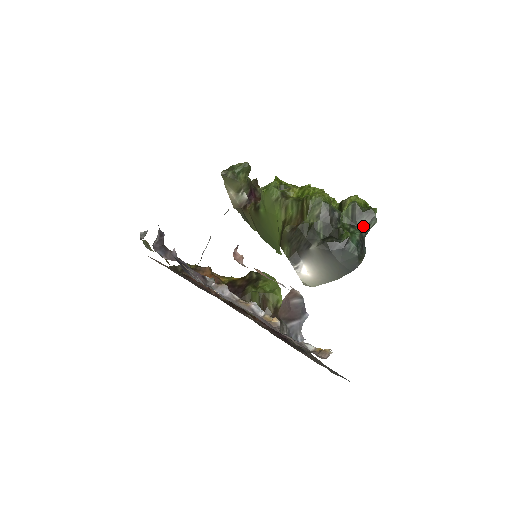
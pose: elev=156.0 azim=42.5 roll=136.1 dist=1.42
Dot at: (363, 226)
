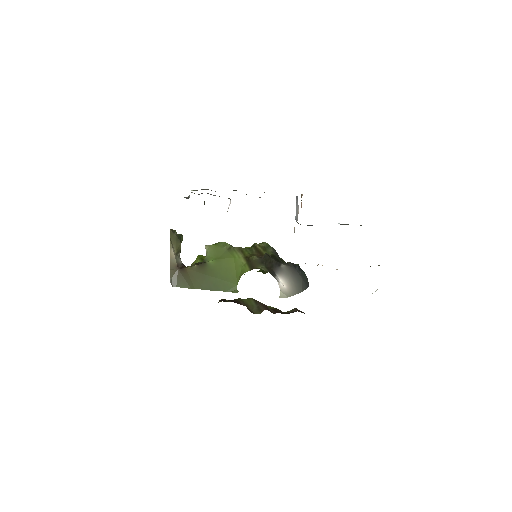
Dot at: occluded
